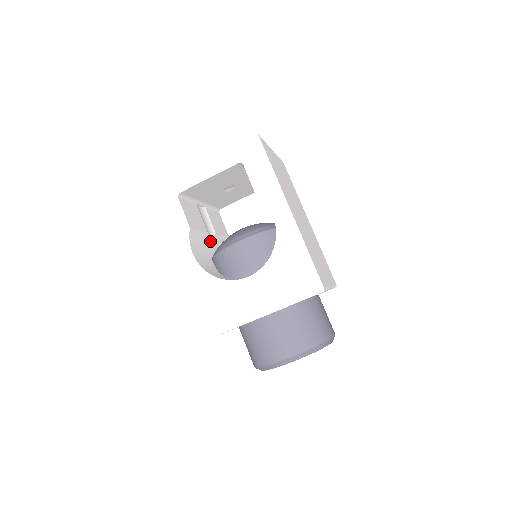
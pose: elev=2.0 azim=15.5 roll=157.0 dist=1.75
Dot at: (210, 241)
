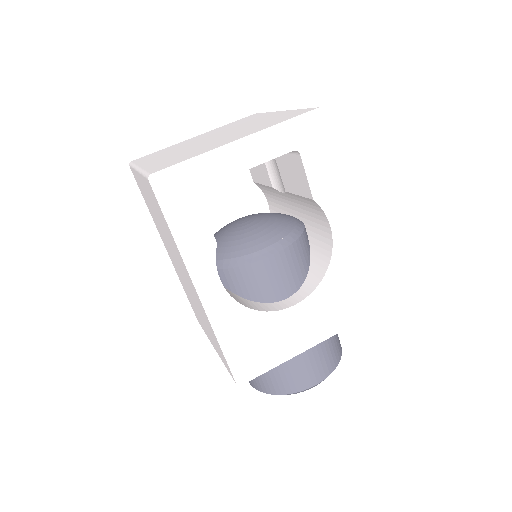
Dot at: occluded
